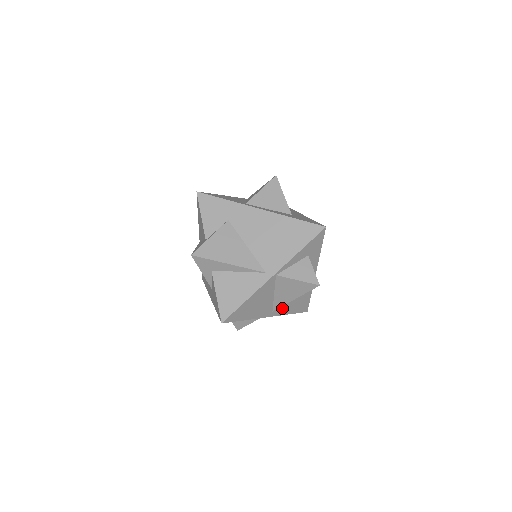
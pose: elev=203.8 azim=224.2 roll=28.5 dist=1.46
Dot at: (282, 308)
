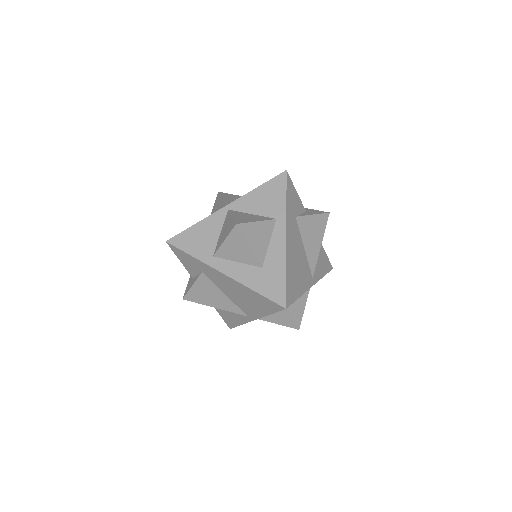
Dot at: occluded
